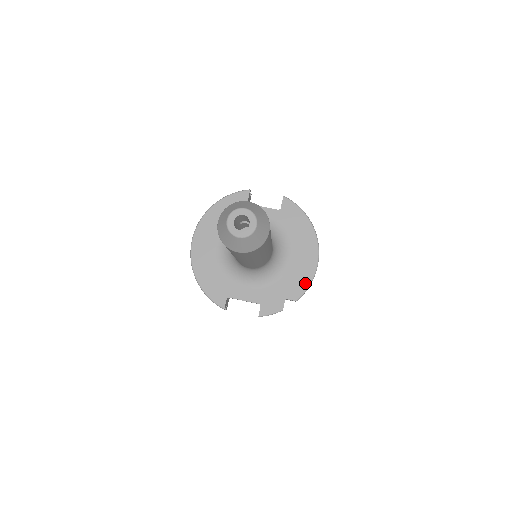
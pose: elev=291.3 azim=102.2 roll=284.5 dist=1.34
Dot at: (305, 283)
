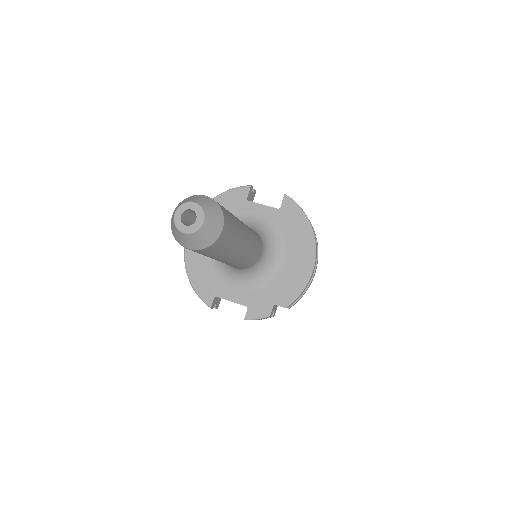
Dot at: (297, 290)
